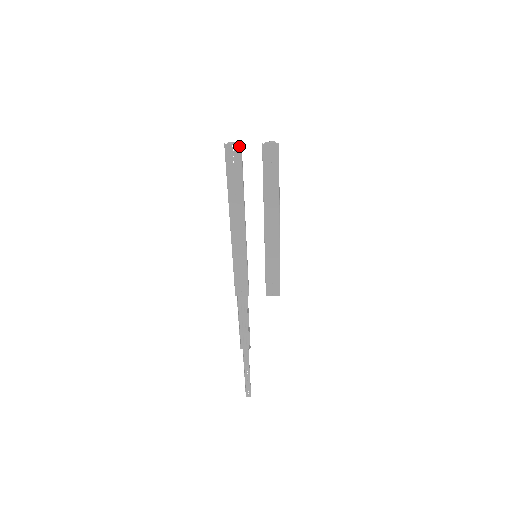
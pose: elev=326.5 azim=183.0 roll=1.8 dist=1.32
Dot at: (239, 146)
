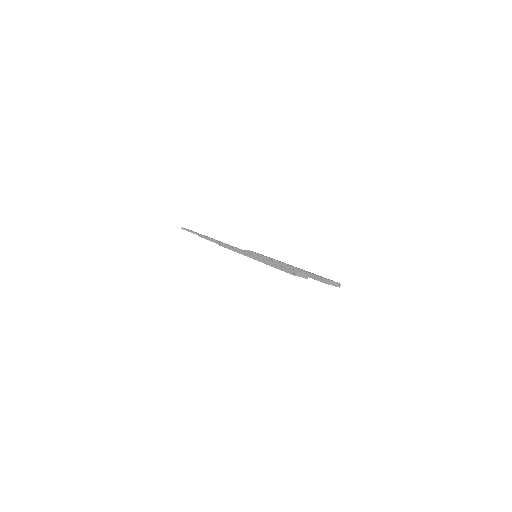
Dot at: occluded
